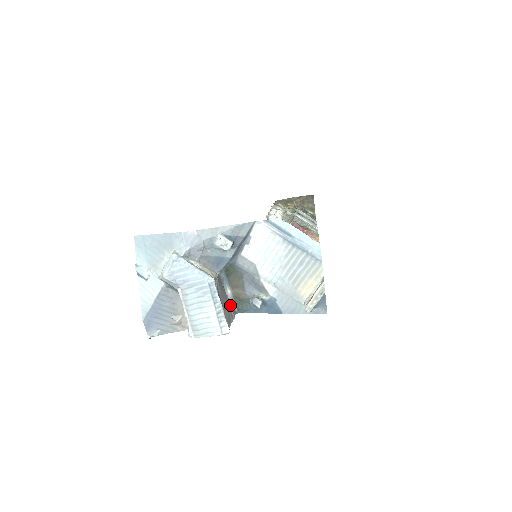
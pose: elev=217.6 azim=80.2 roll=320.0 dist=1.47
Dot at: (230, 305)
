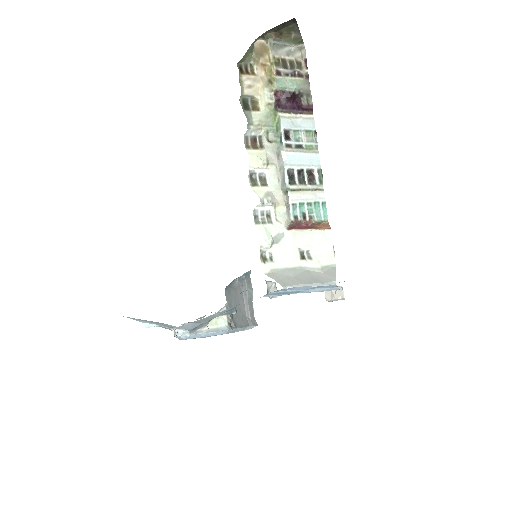
Dot at: (243, 282)
